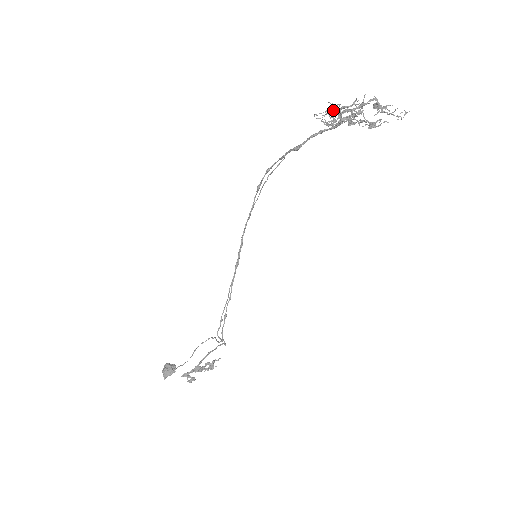
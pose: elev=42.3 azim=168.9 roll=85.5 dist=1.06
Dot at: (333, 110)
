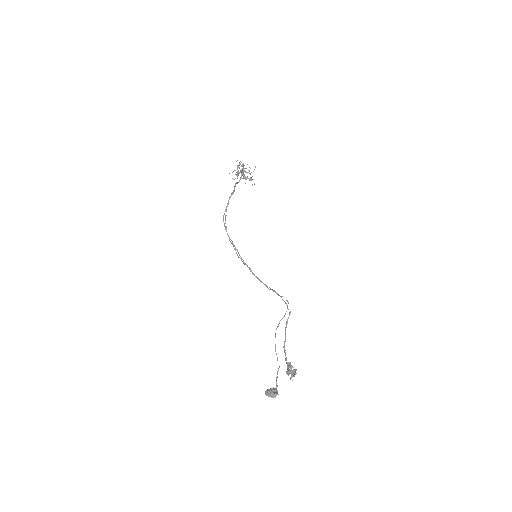
Dot at: (239, 163)
